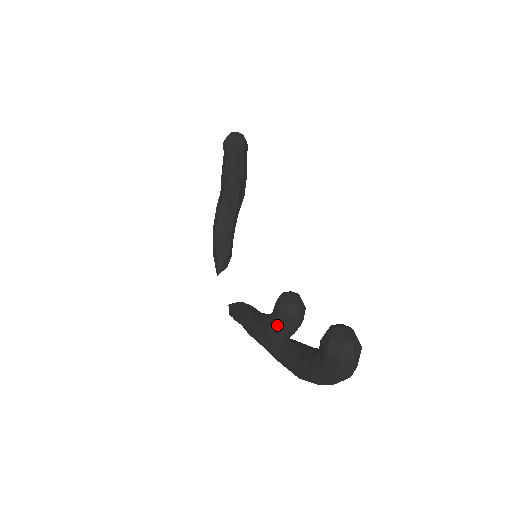
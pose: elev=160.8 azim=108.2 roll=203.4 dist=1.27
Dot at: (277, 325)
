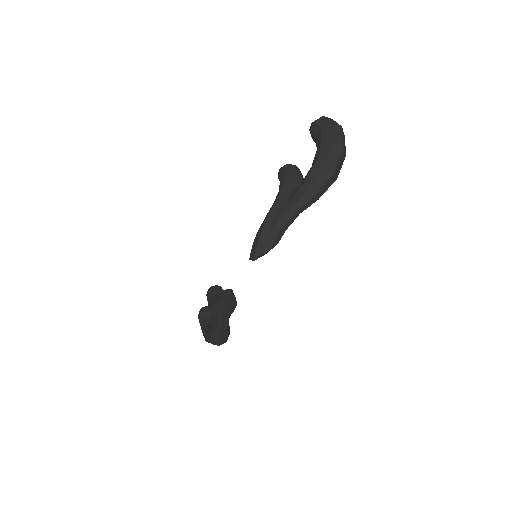
Dot at: (286, 175)
